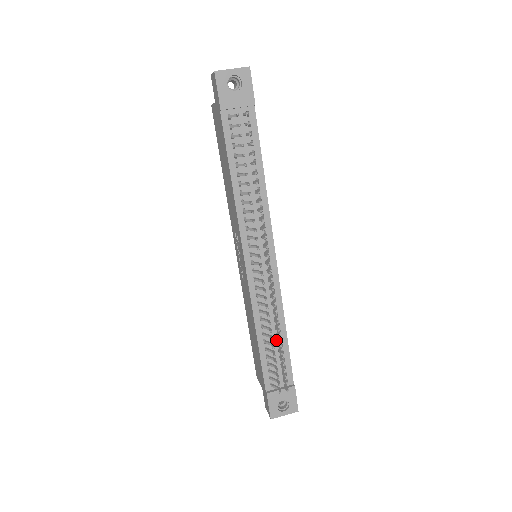
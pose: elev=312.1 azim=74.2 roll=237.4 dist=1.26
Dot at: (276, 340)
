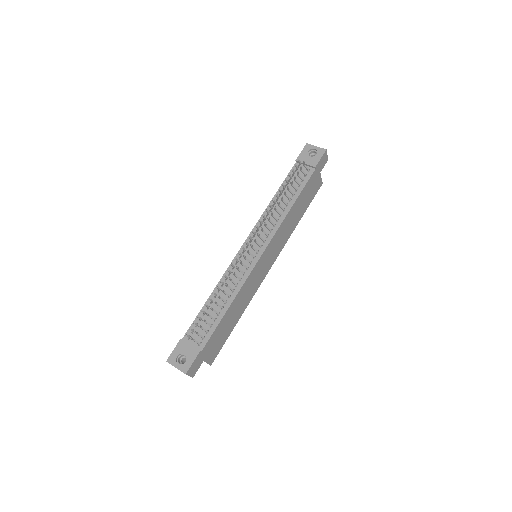
Dot at: (219, 308)
